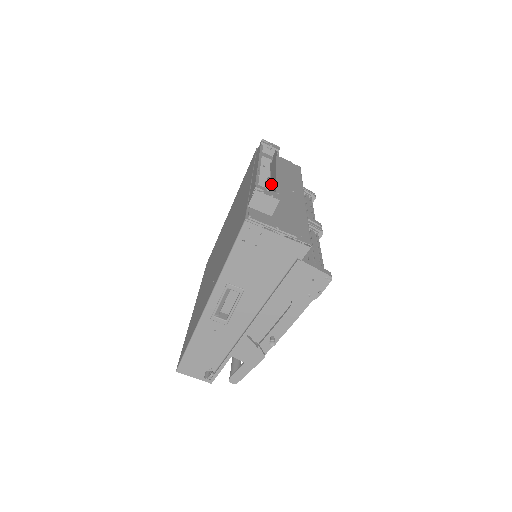
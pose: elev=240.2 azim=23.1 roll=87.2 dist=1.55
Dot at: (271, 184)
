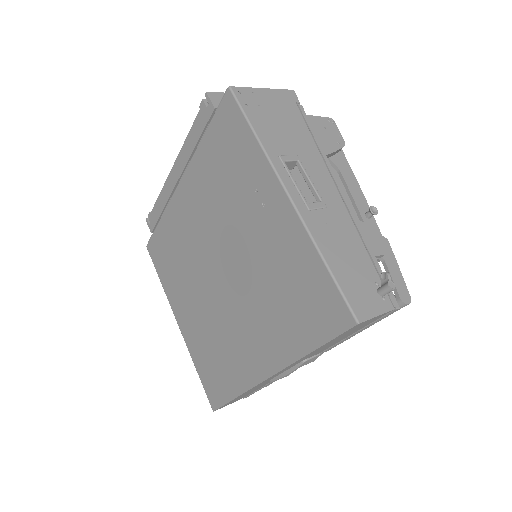
Dot at: occluded
